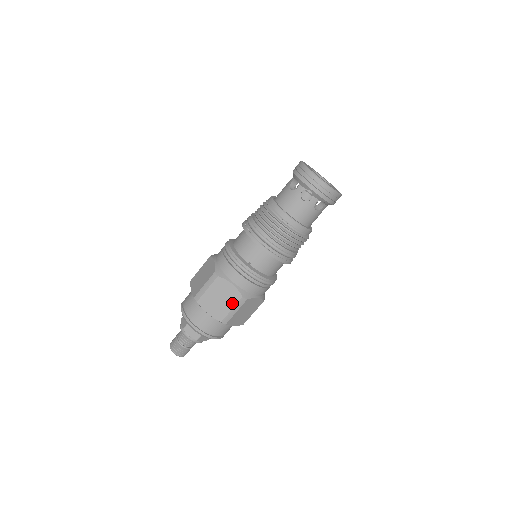
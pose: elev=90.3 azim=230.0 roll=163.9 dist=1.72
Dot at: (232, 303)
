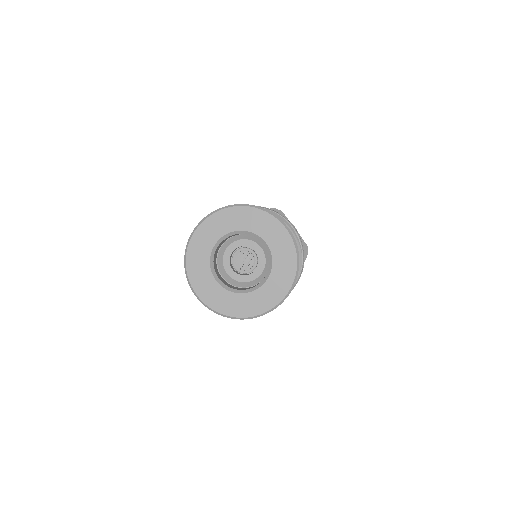
Dot at: occluded
